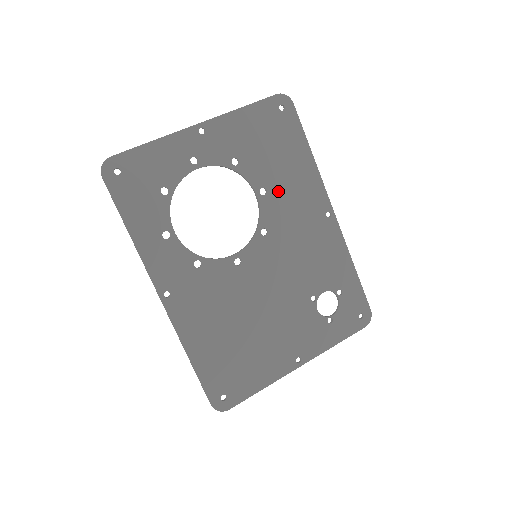
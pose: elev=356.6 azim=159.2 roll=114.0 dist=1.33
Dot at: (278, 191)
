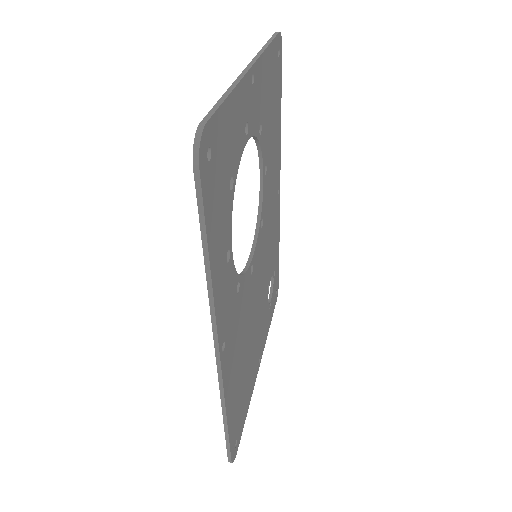
Dot at: (269, 168)
